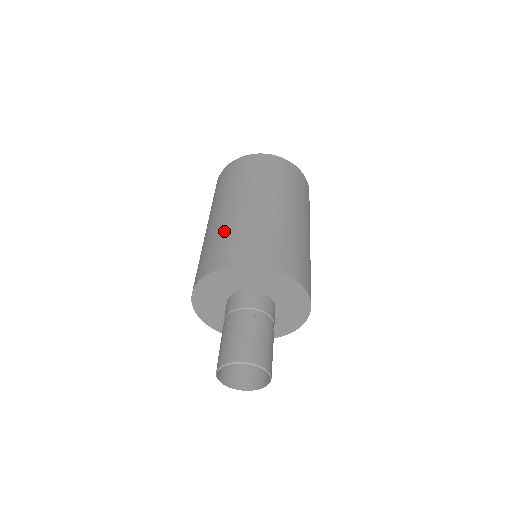
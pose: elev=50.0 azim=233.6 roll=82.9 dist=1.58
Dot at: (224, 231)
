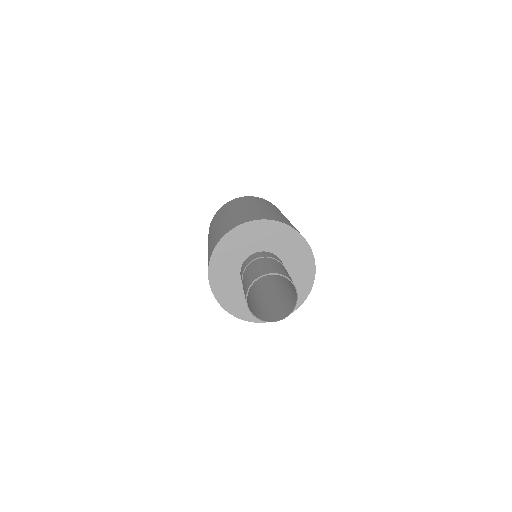
Dot at: (255, 211)
